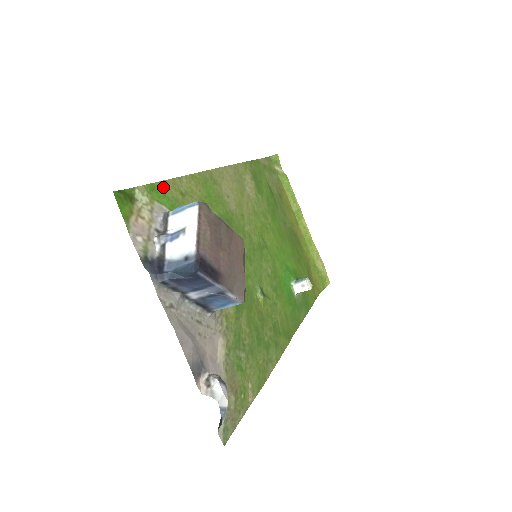
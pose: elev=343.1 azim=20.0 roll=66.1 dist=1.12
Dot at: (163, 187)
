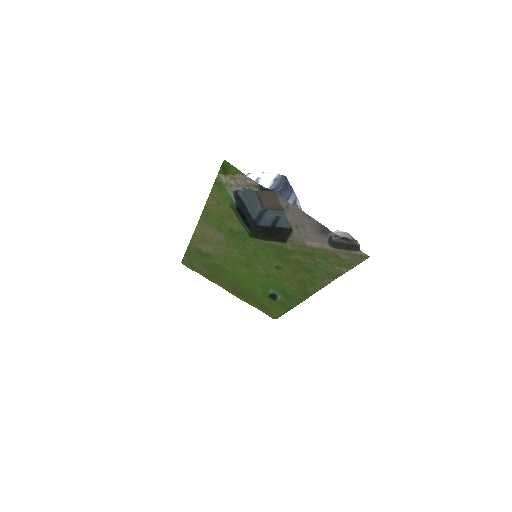
Dot at: (215, 190)
